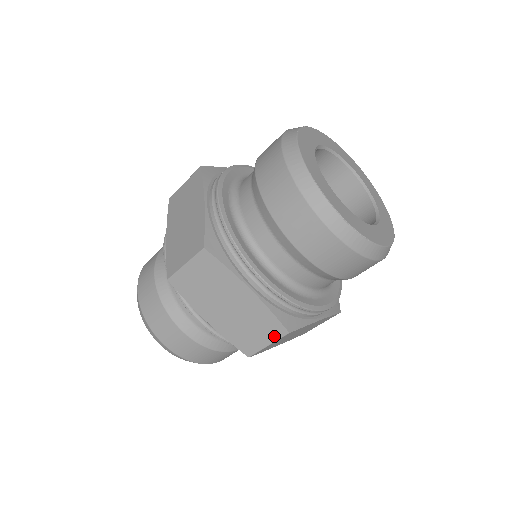
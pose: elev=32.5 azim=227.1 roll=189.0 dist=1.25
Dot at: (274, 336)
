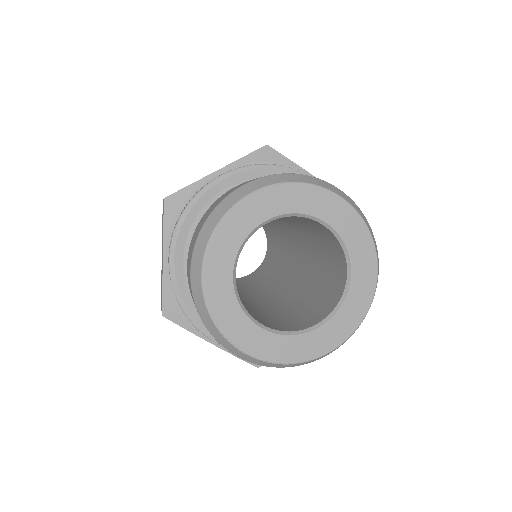
Dot at: occluded
